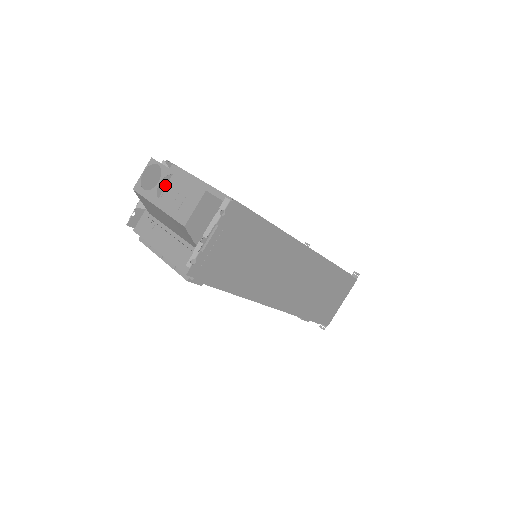
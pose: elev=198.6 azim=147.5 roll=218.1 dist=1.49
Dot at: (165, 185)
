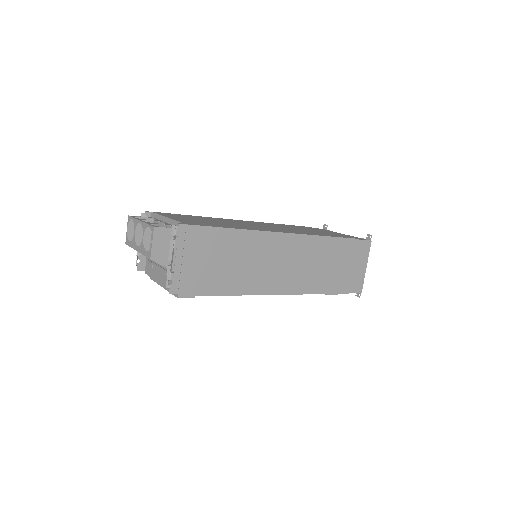
Dot at: occluded
